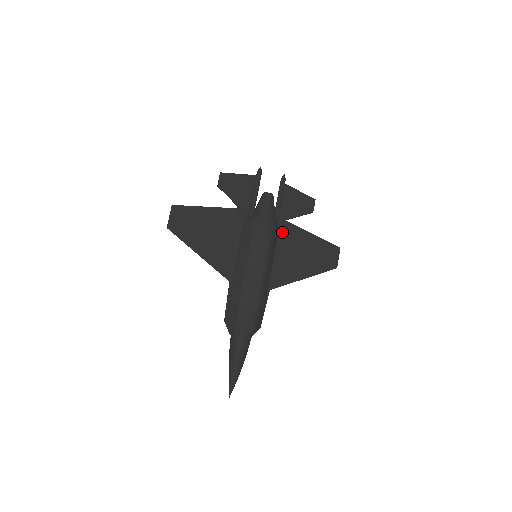
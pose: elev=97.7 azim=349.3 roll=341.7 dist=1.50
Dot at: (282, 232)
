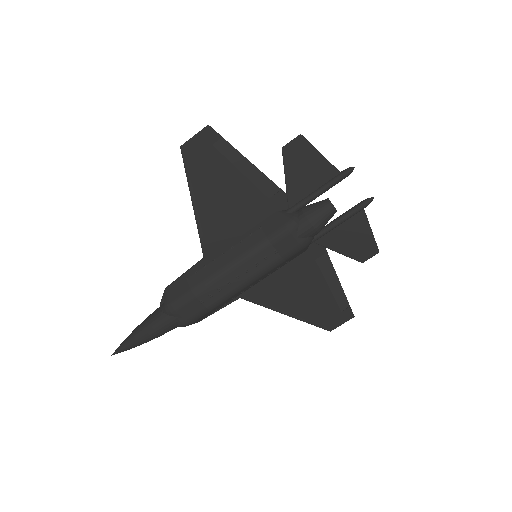
Dot at: (308, 255)
